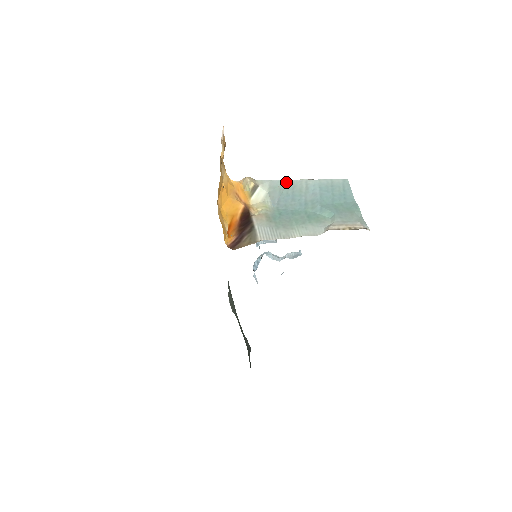
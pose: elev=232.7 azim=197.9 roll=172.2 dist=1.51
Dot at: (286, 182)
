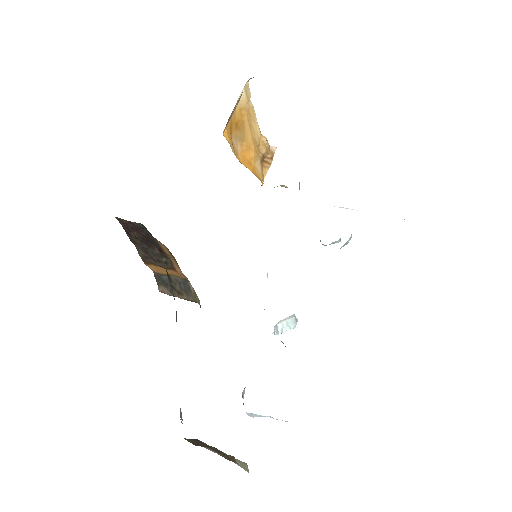
Dot at: occluded
